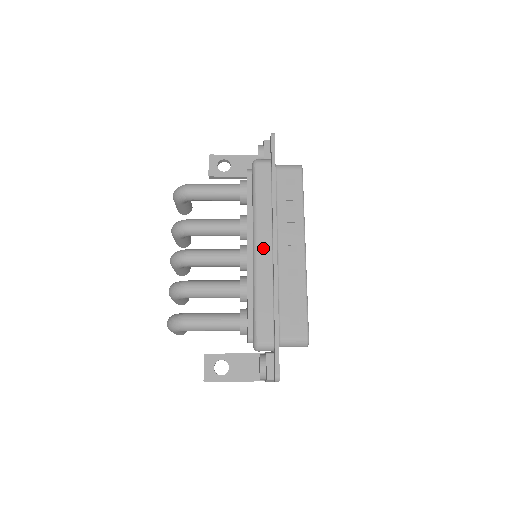
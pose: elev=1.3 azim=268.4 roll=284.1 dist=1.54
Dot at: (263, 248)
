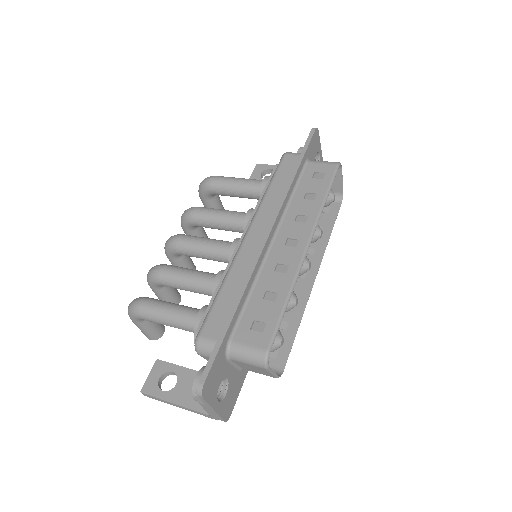
Dot at: (255, 234)
